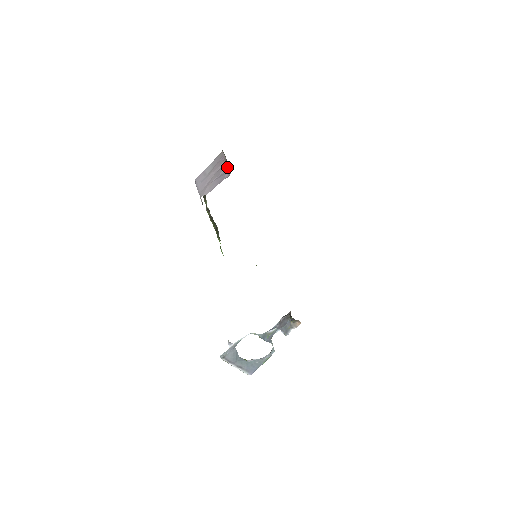
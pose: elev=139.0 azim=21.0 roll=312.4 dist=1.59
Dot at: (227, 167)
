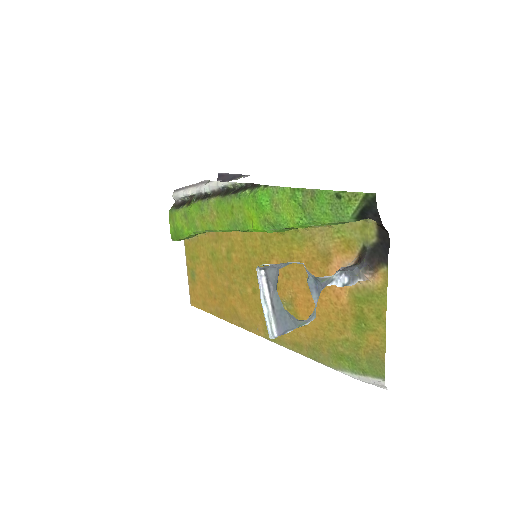
Dot at: (237, 179)
